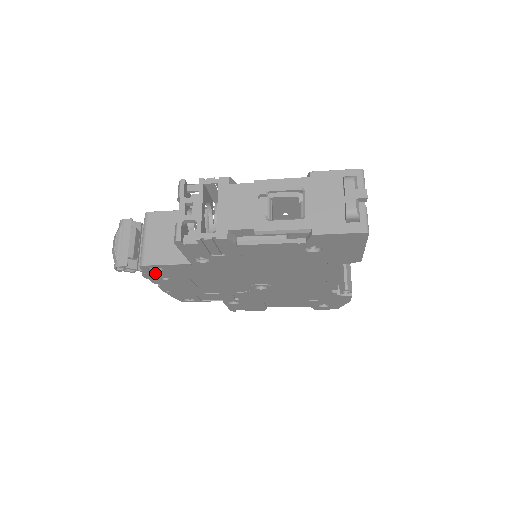
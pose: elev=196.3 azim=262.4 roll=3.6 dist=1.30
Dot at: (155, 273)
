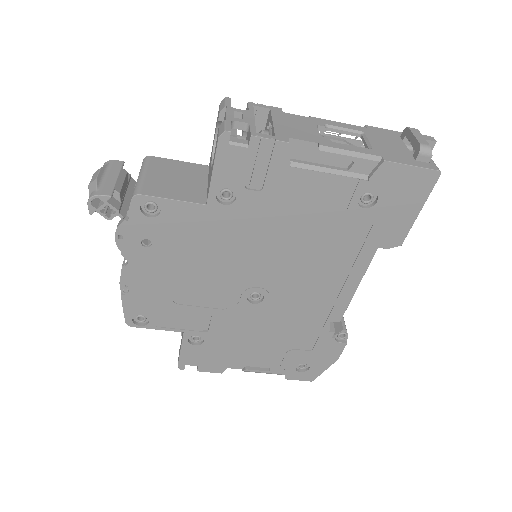
Dot at: (142, 223)
